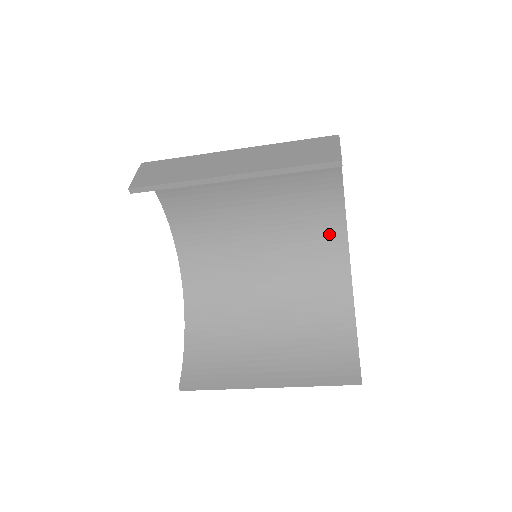
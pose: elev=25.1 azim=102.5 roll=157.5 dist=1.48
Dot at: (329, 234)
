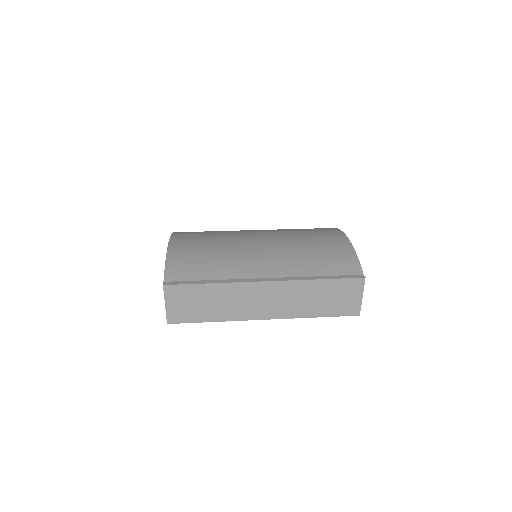
Dot at: occluded
